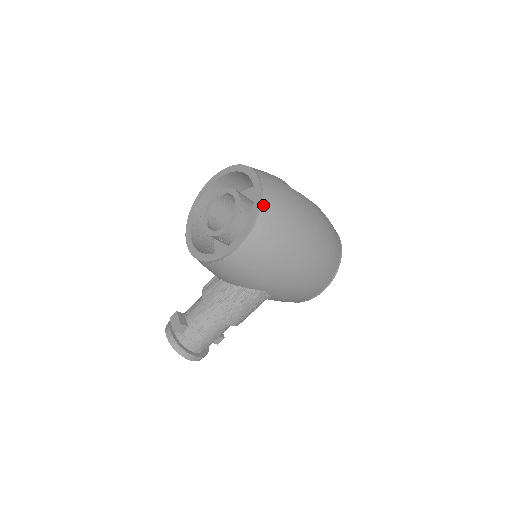
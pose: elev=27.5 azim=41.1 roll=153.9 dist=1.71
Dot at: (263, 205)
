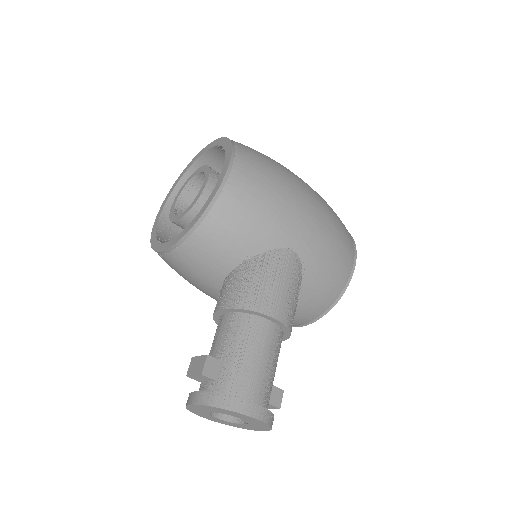
Dot at: (232, 140)
